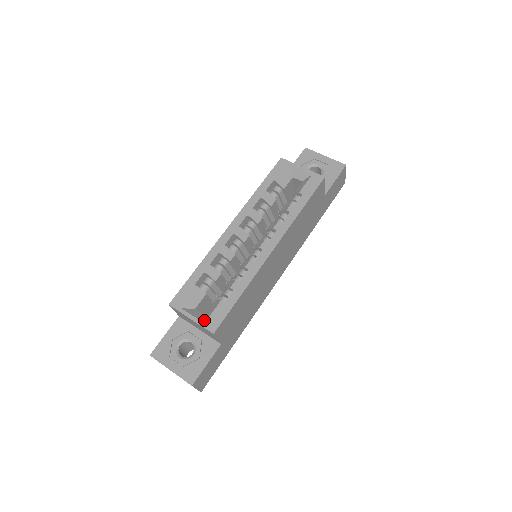
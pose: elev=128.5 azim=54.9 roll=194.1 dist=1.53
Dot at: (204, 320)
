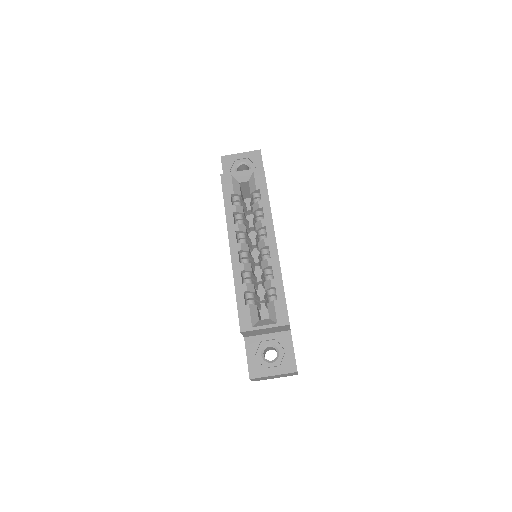
Dot at: (274, 322)
